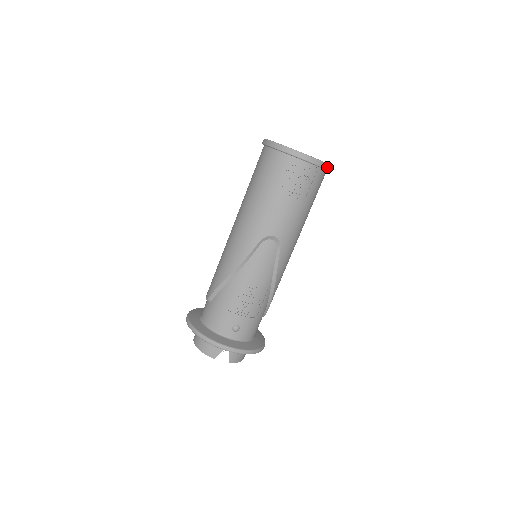
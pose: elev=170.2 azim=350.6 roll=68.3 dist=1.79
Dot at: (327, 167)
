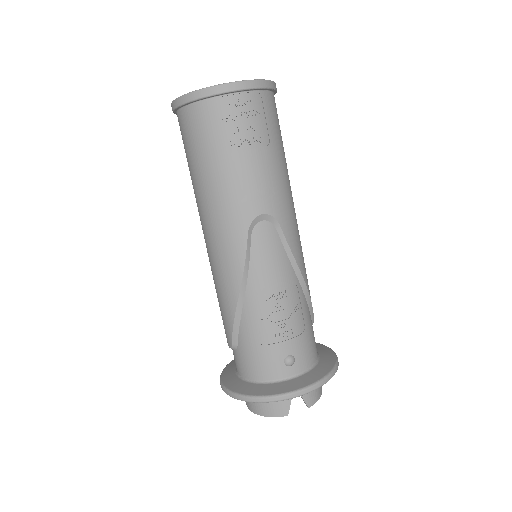
Dot at: (271, 85)
